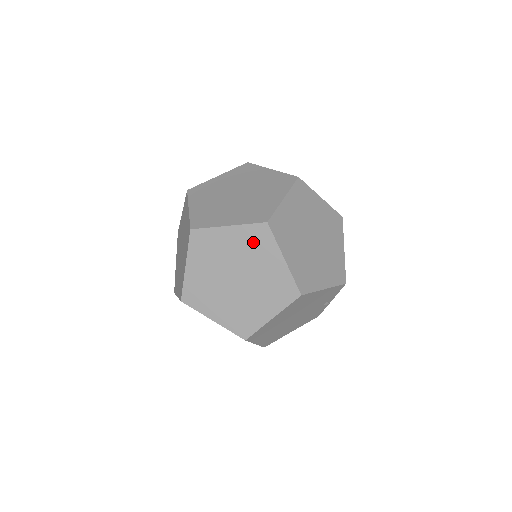
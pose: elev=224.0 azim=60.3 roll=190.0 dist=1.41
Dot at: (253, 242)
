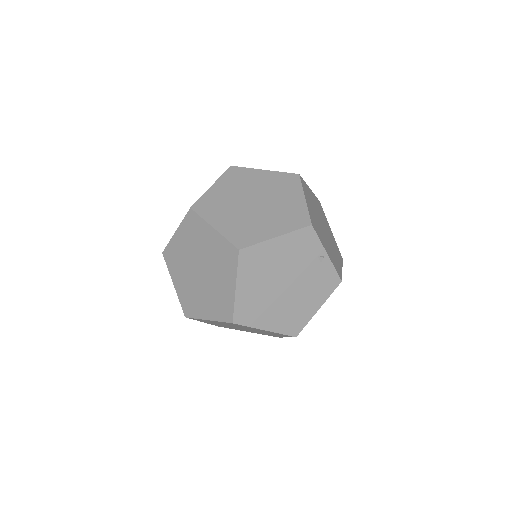
Dot at: (192, 231)
